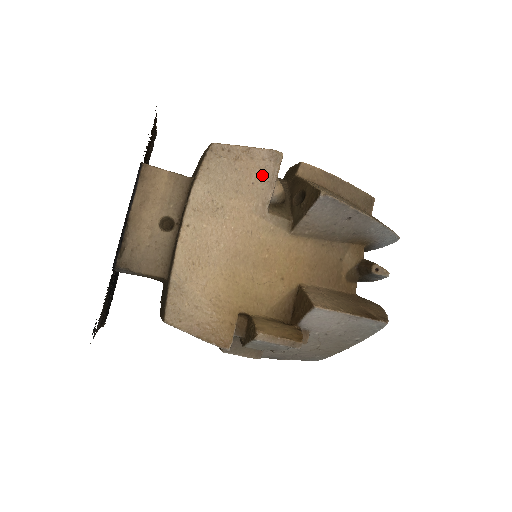
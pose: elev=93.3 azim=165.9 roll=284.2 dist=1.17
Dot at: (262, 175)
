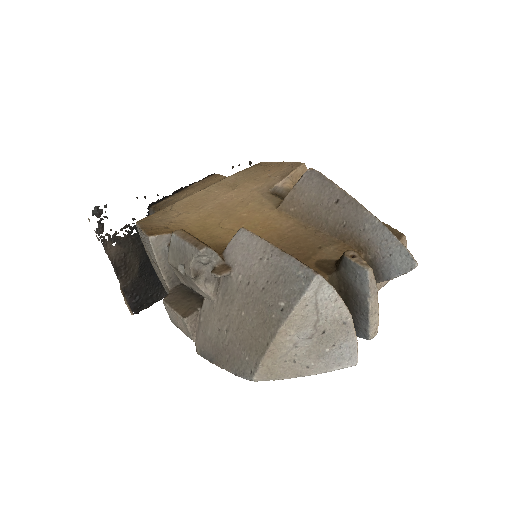
Dot at: (280, 173)
